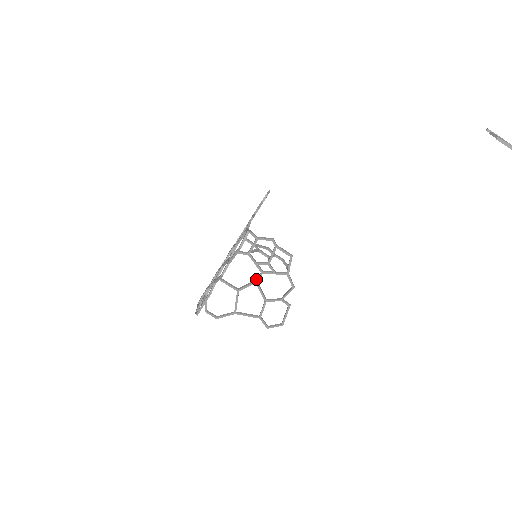
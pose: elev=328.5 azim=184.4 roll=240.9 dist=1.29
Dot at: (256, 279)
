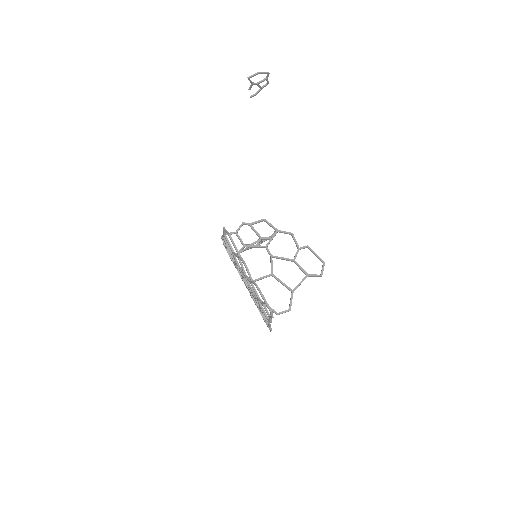
Dot at: occluded
